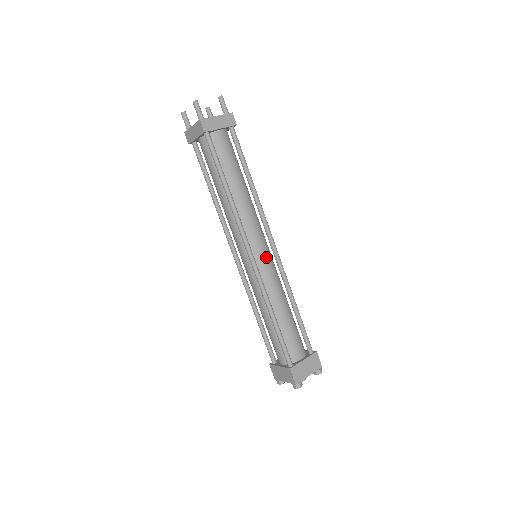
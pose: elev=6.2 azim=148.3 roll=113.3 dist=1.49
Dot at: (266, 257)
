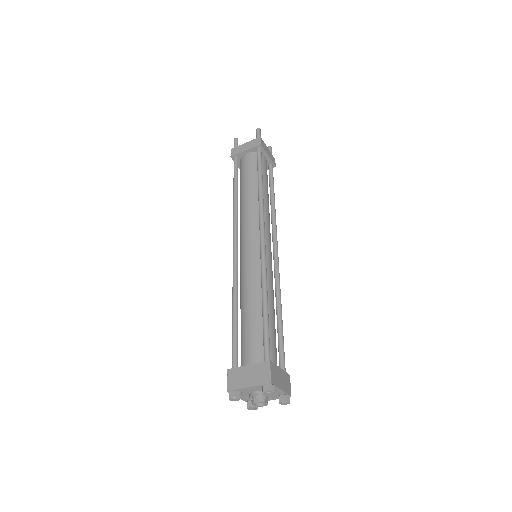
Dot at: (271, 255)
